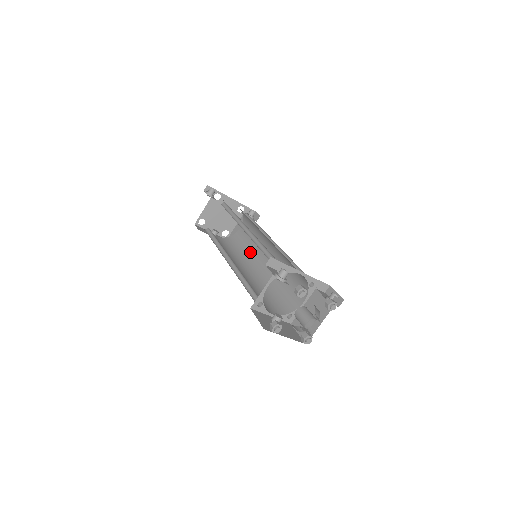
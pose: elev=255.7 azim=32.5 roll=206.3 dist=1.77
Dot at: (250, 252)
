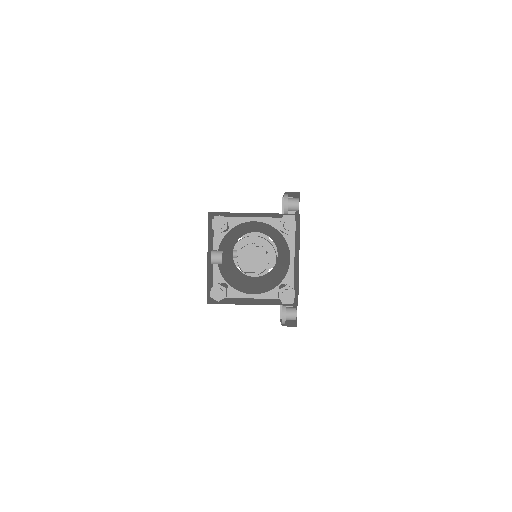
Dot at: occluded
